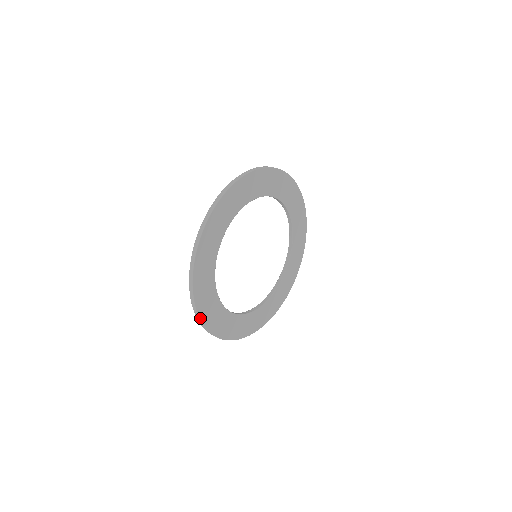
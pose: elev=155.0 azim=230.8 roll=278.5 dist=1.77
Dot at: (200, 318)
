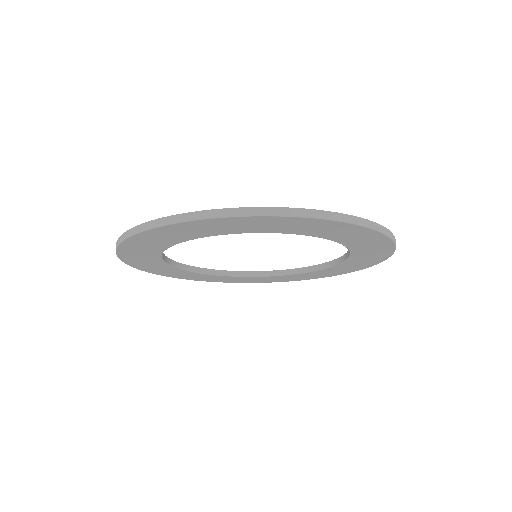
Dot at: (163, 275)
